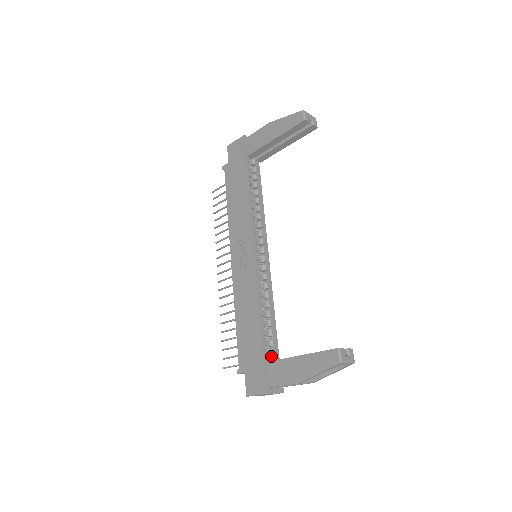
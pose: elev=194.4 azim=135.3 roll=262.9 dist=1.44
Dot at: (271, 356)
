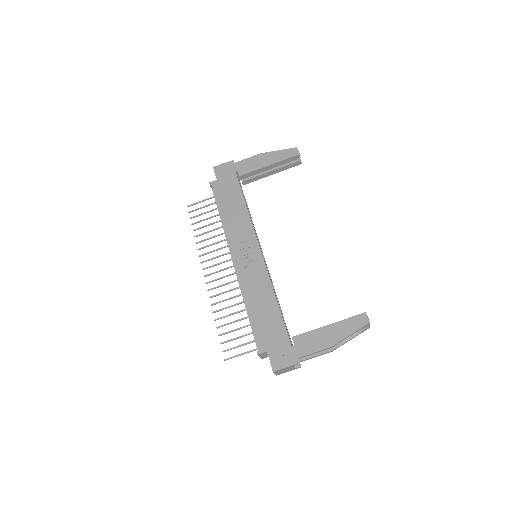
Dot at: occluded
